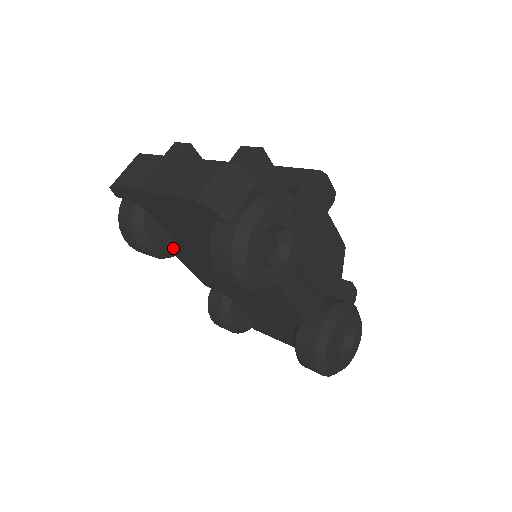
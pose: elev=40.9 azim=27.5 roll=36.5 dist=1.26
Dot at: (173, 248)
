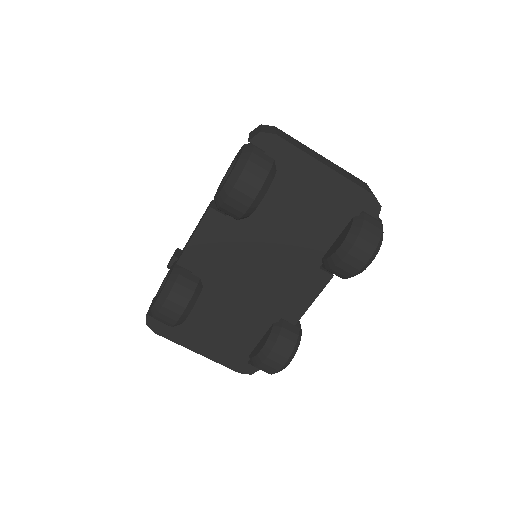
Dot at: occluded
